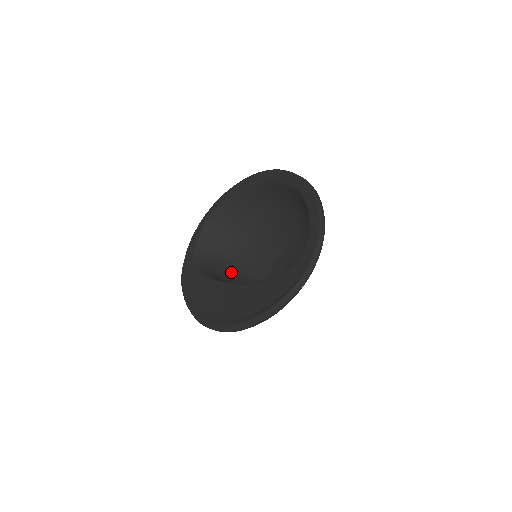
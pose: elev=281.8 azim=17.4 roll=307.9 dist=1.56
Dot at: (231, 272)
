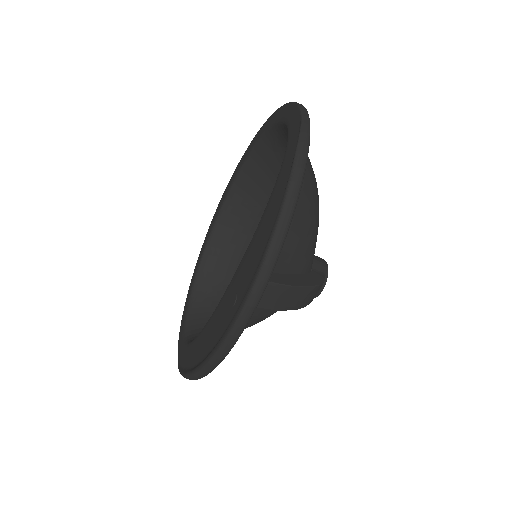
Dot at: occluded
